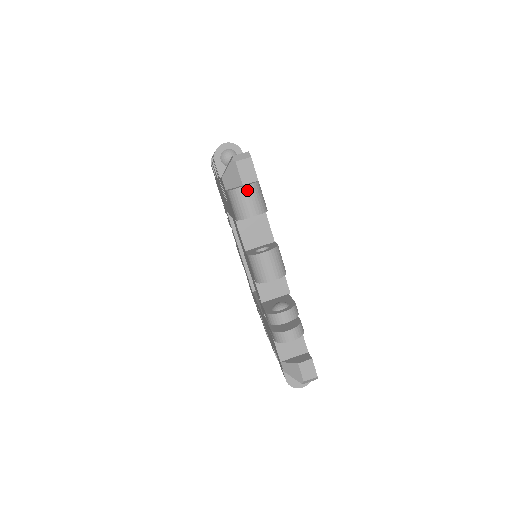
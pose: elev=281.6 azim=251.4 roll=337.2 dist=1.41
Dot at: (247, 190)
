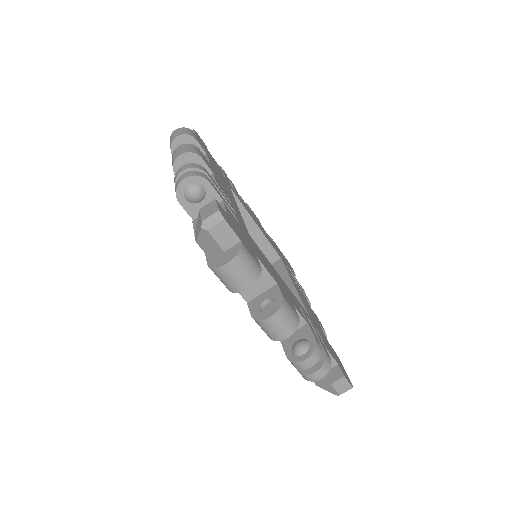
Dot at: (232, 266)
